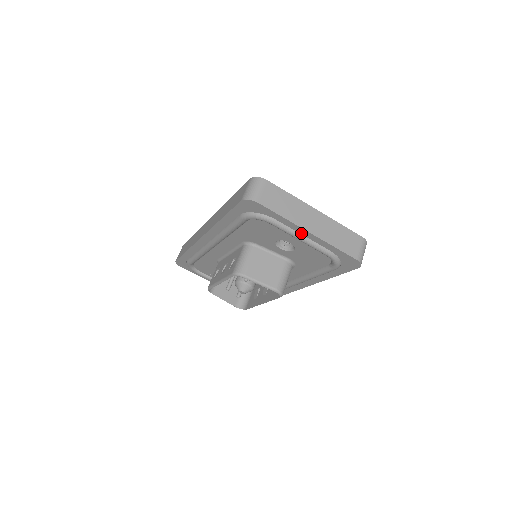
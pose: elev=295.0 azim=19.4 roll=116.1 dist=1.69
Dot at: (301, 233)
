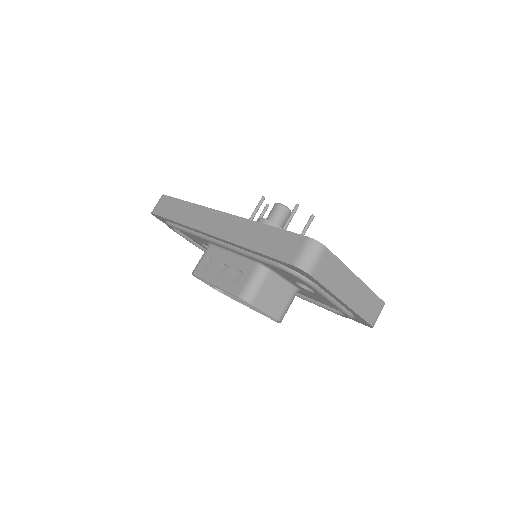
Dot at: (335, 299)
